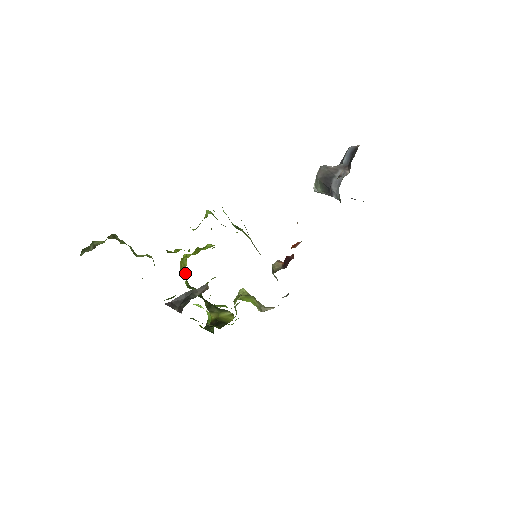
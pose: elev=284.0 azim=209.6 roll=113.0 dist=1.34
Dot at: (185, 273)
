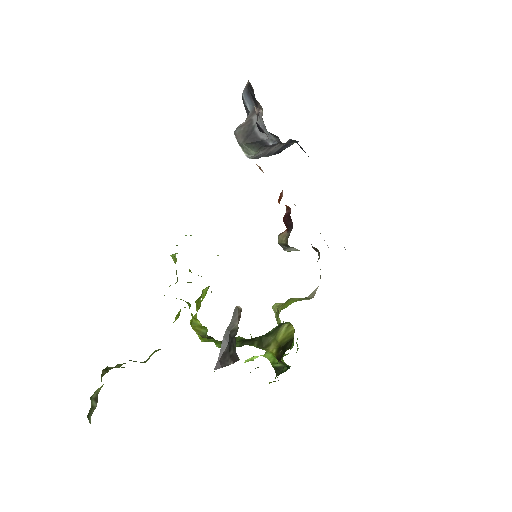
Dot at: occluded
